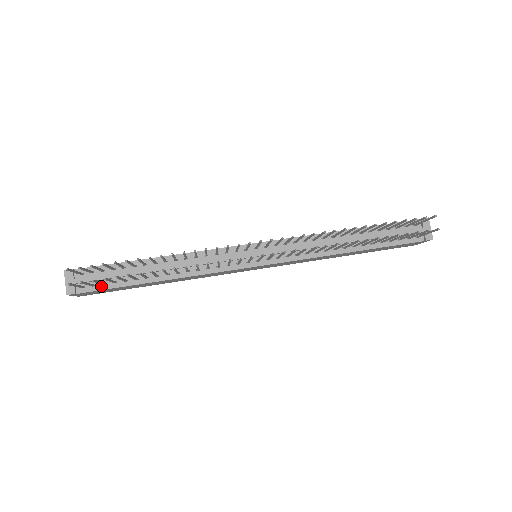
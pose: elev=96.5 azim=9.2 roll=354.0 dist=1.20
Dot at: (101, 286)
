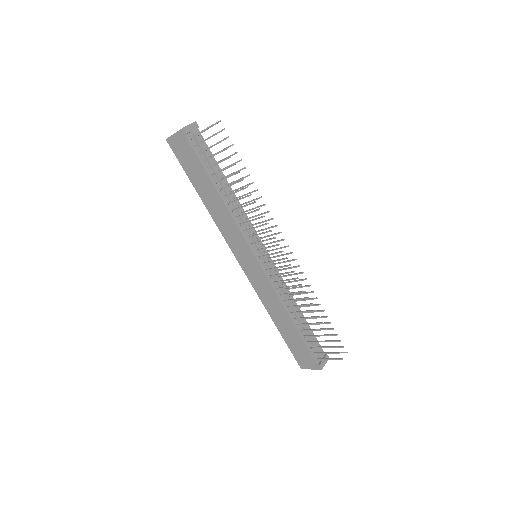
Dot at: (197, 151)
